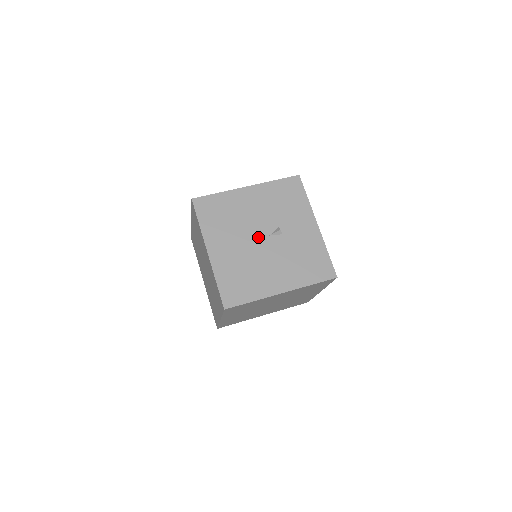
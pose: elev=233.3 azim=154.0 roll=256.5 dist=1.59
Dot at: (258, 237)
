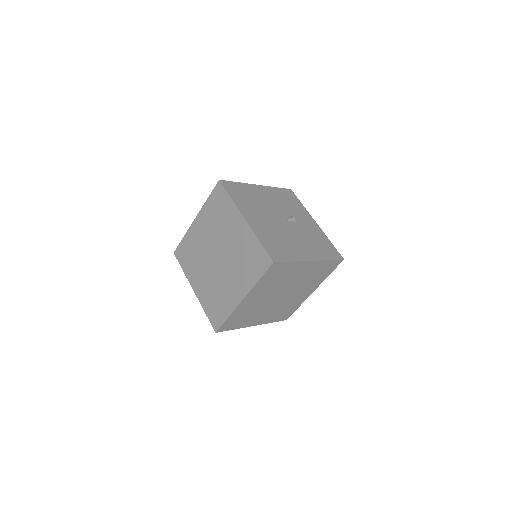
Dot at: (279, 219)
